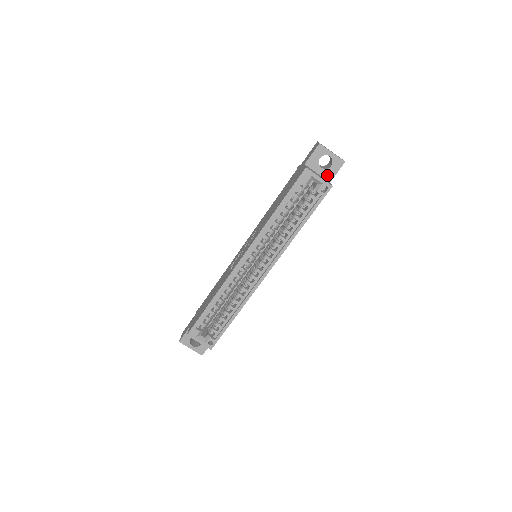
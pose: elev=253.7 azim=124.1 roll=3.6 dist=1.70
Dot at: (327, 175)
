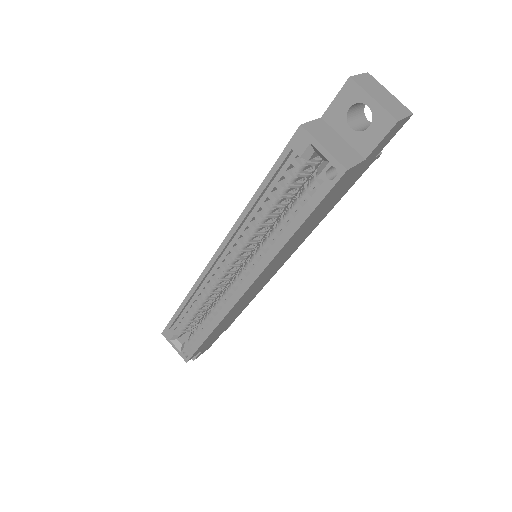
Dot at: (360, 144)
